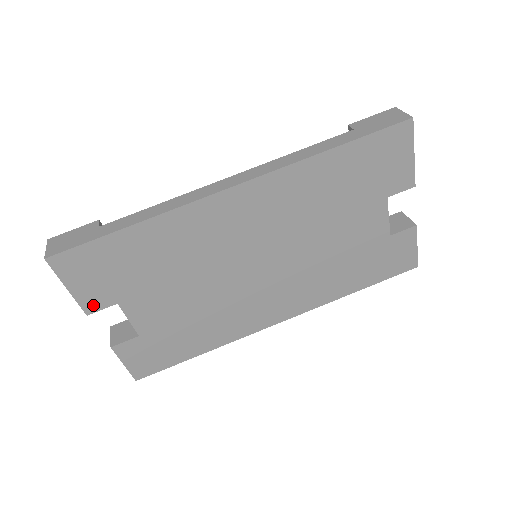
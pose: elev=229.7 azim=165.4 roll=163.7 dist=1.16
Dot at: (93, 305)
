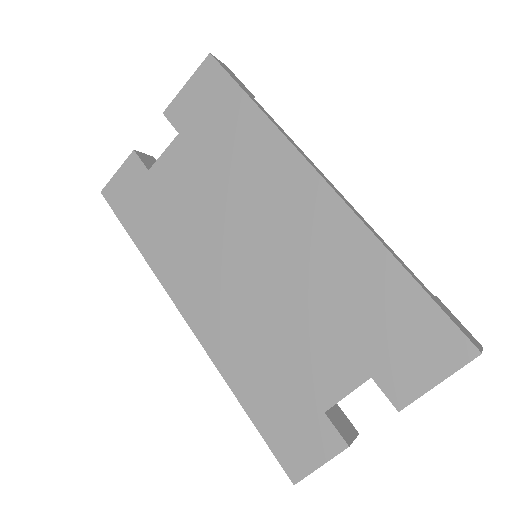
Dot at: (174, 113)
